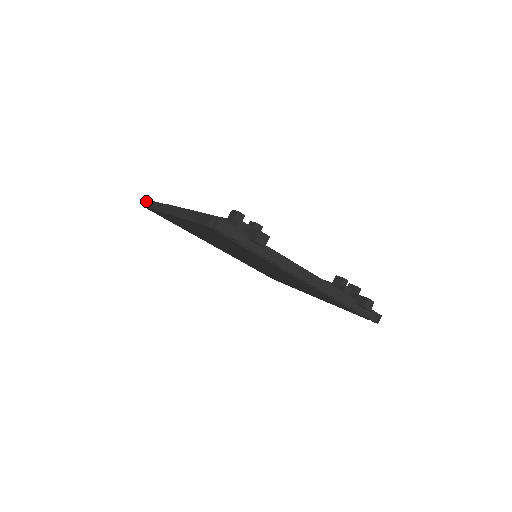
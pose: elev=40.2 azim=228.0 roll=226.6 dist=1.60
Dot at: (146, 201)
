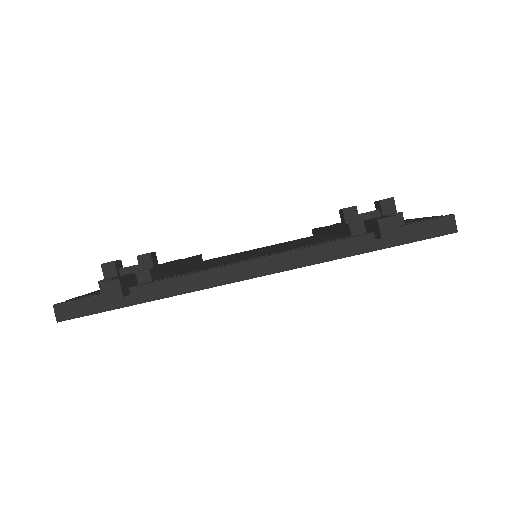
Dot at: occluded
